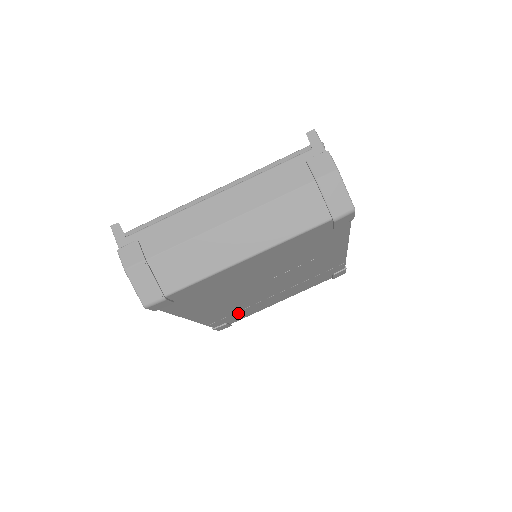
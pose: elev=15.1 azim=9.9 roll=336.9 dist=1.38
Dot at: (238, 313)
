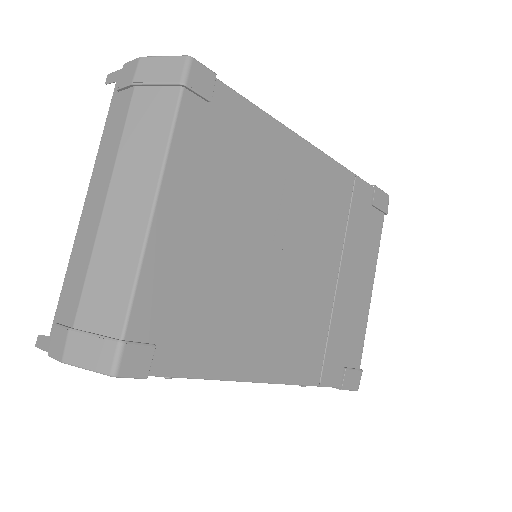
Dot at: (334, 340)
